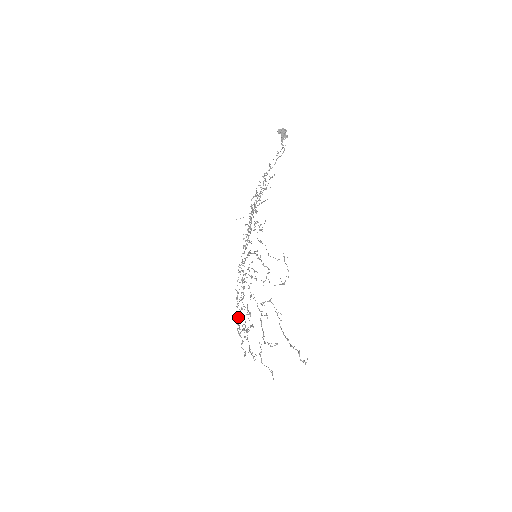
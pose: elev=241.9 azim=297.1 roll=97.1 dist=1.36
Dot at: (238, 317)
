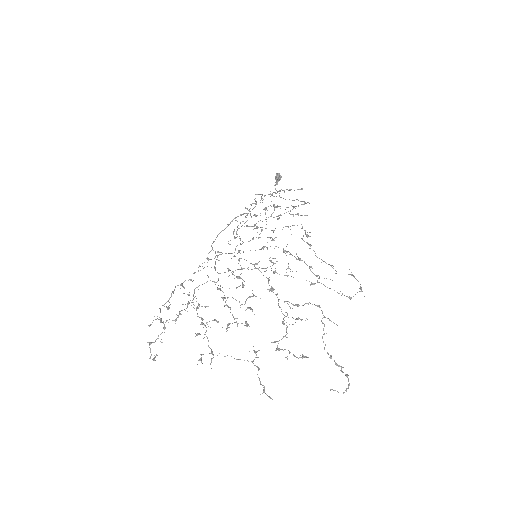
Dot at: occluded
